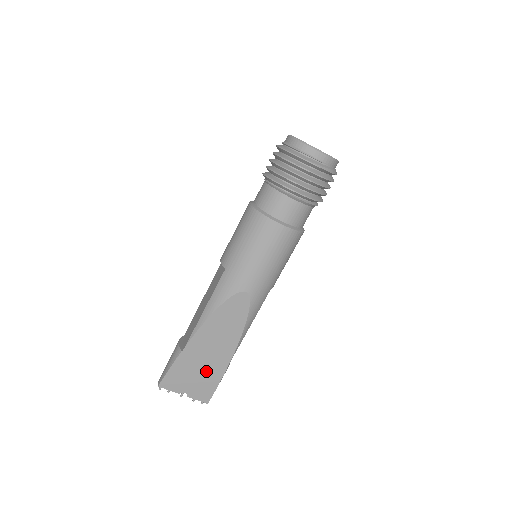
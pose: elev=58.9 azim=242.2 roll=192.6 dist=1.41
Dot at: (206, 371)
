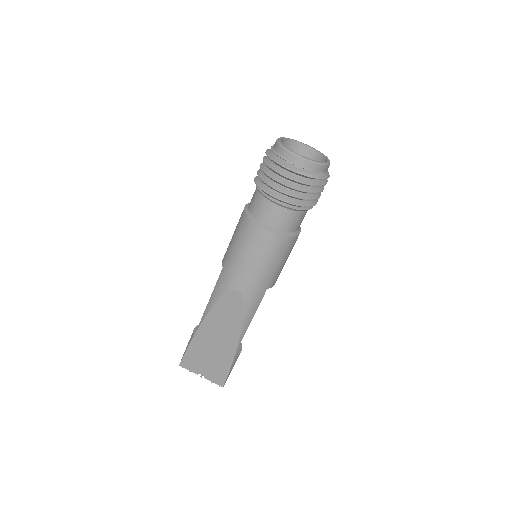
Dot at: (216, 358)
